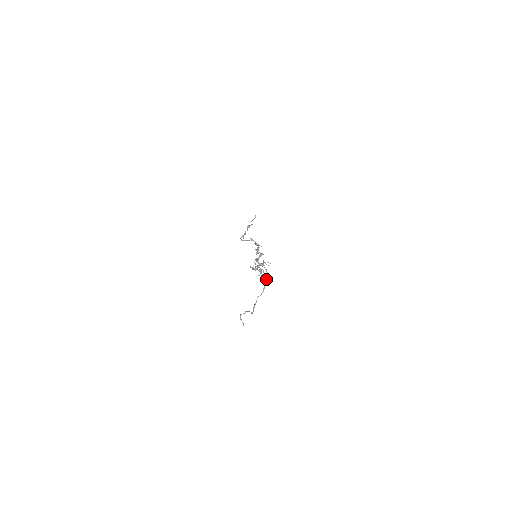
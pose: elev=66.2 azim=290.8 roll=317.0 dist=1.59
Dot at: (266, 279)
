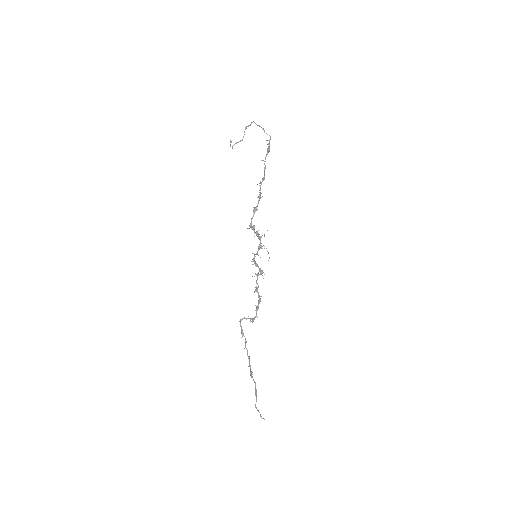
Dot at: (264, 176)
